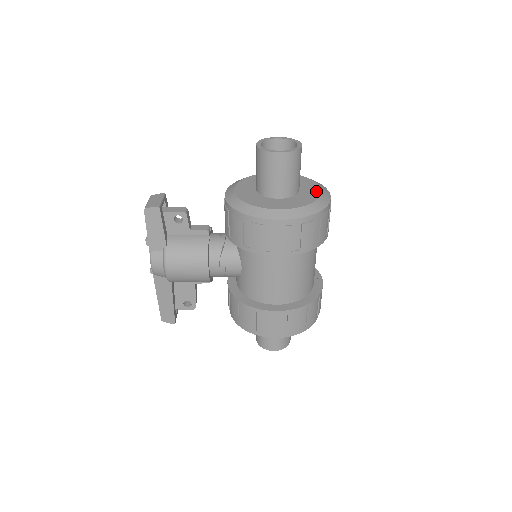
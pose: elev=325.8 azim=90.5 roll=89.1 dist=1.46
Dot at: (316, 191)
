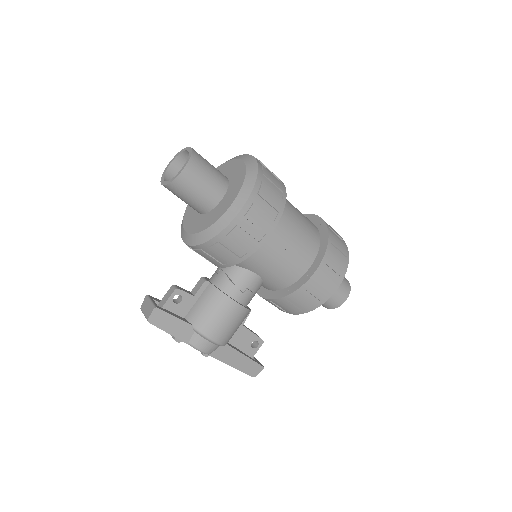
Dot at: (238, 164)
